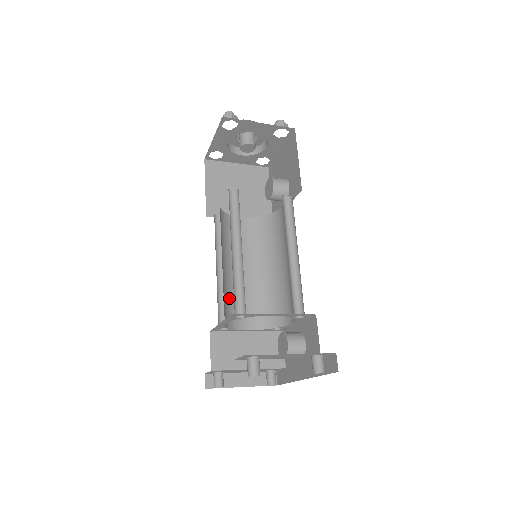
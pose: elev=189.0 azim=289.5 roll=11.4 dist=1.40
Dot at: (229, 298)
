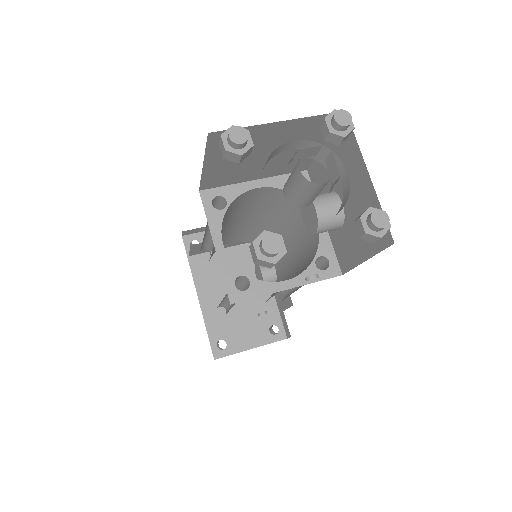
Dot at: occluded
